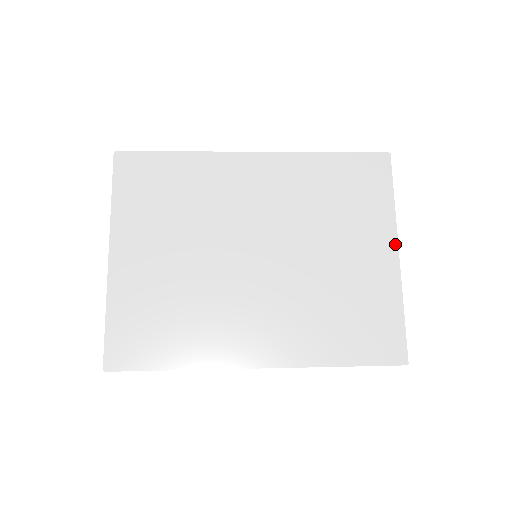
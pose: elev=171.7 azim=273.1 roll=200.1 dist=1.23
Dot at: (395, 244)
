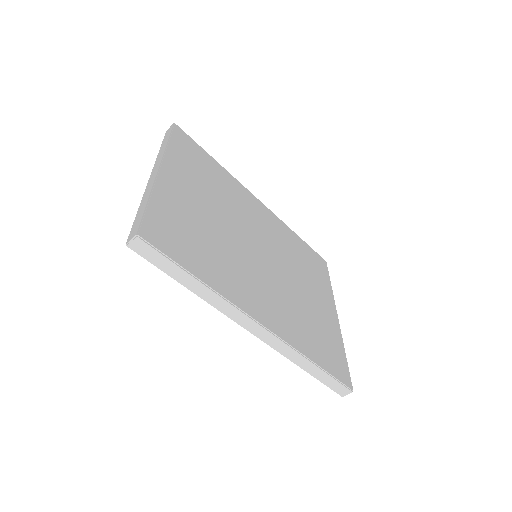
Dot at: (335, 310)
